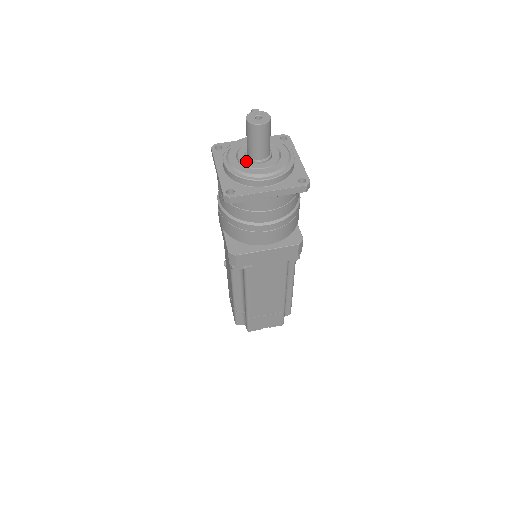
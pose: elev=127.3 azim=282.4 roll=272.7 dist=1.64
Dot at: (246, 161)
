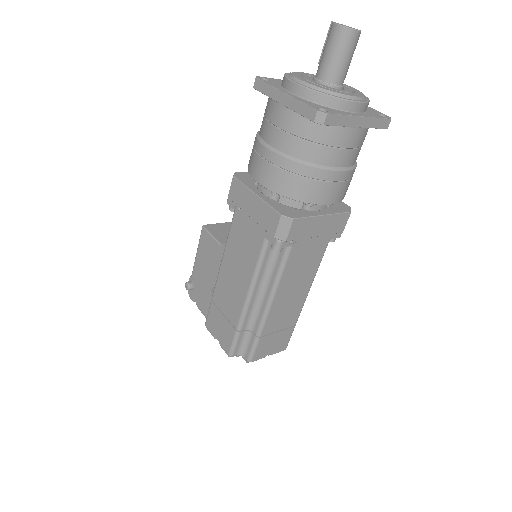
Dot at: (322, 84)
